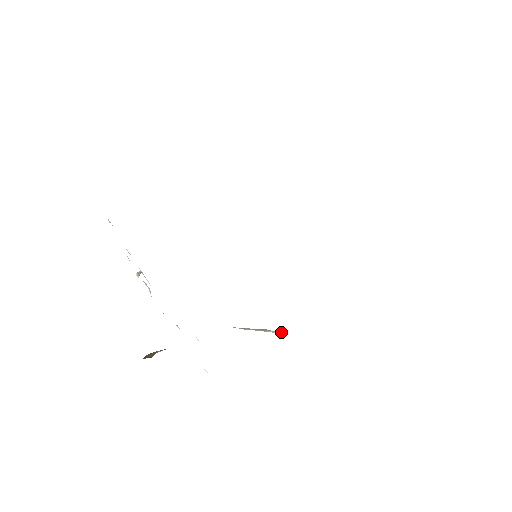
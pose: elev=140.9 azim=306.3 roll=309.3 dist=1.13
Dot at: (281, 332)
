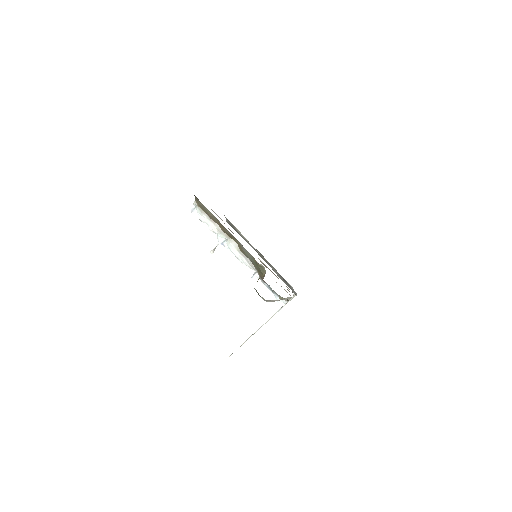
Dot at: (290, 300)
